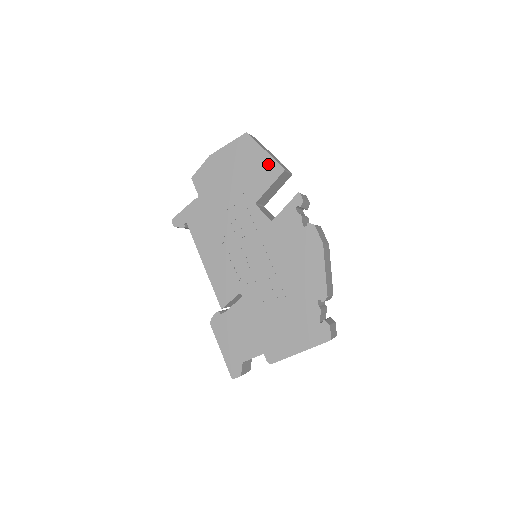
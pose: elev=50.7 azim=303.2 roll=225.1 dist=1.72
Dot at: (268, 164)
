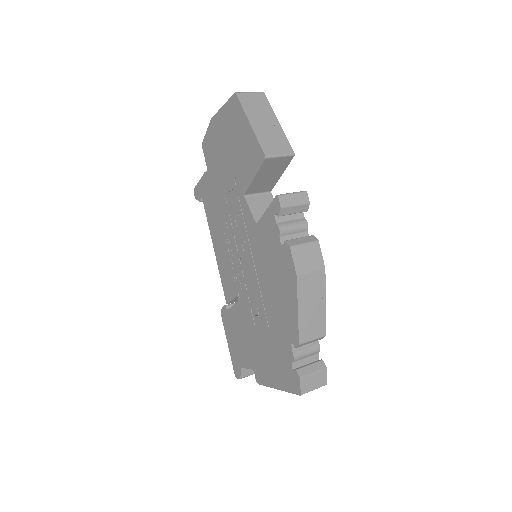
Dot at: (252, 144)
